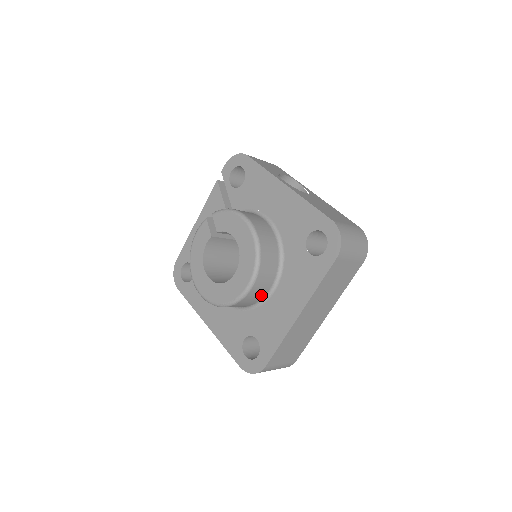
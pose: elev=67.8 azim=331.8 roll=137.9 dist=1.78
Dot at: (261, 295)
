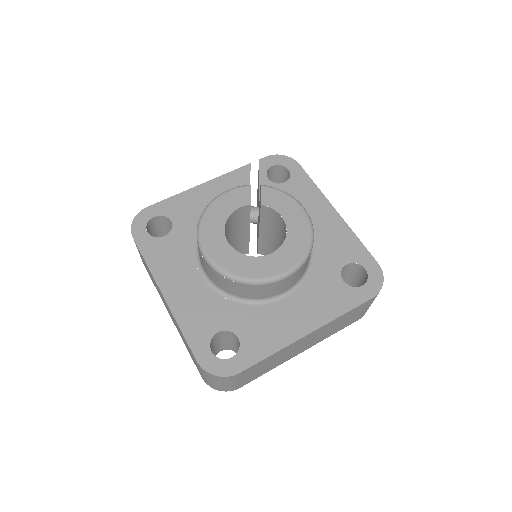
Dot at: (274, 293)
